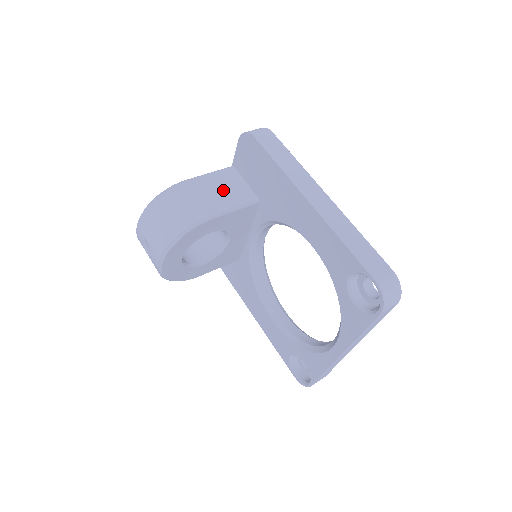
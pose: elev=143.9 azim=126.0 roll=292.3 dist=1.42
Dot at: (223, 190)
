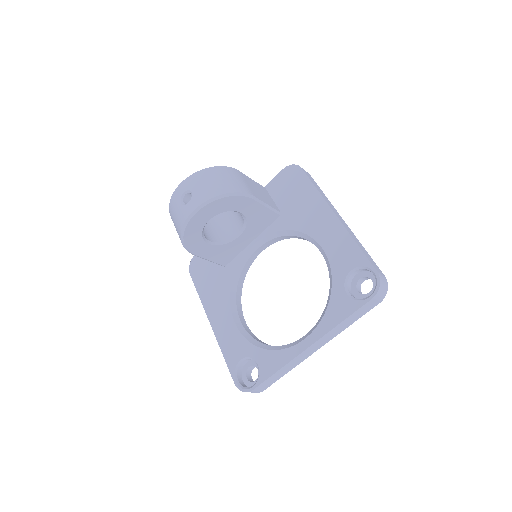
Dot at: (260, 192)
